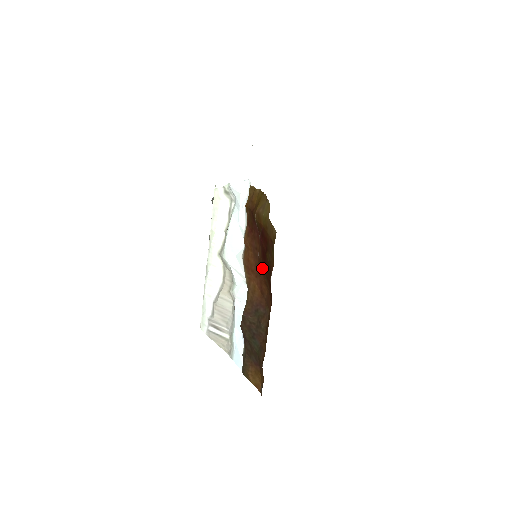
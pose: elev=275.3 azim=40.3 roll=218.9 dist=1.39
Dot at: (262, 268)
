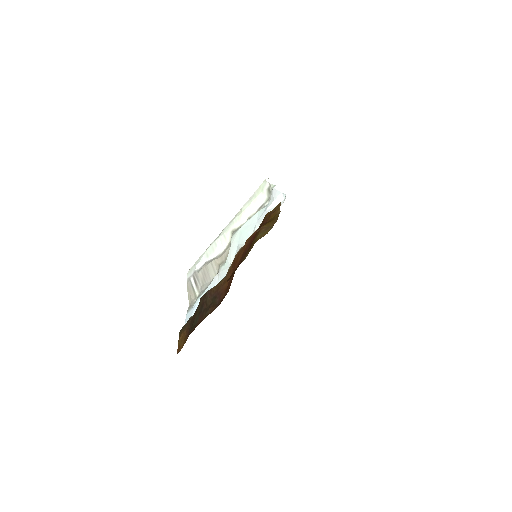
Dot at: occluded
